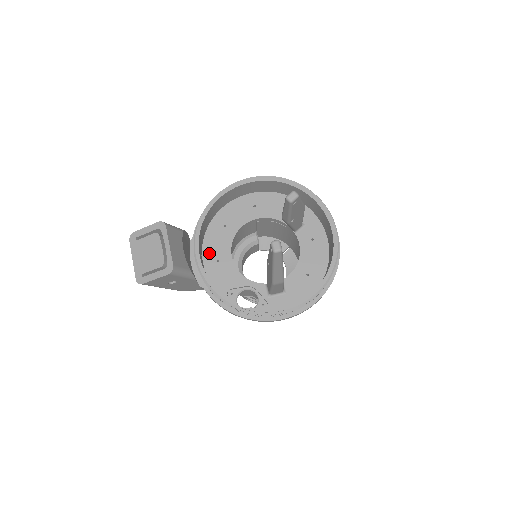
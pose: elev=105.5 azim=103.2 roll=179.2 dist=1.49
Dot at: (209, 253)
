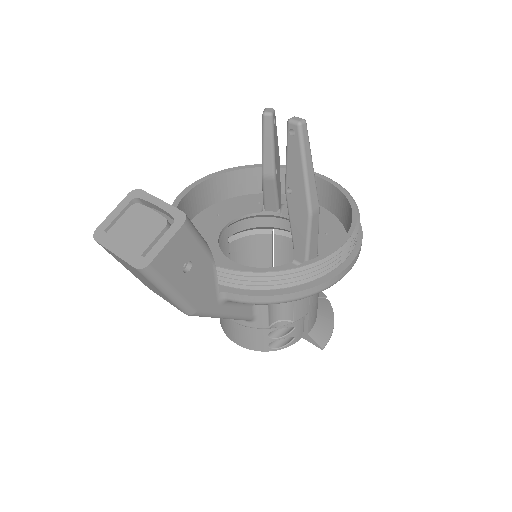
Dot at: occluded
